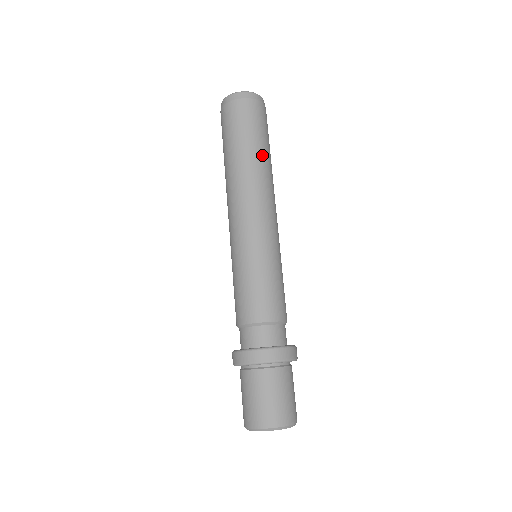
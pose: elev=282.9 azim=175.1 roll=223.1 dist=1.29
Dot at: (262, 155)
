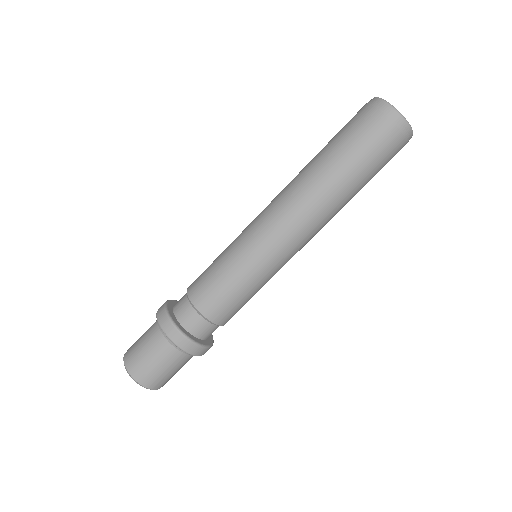
Dot at: (353, 196)
